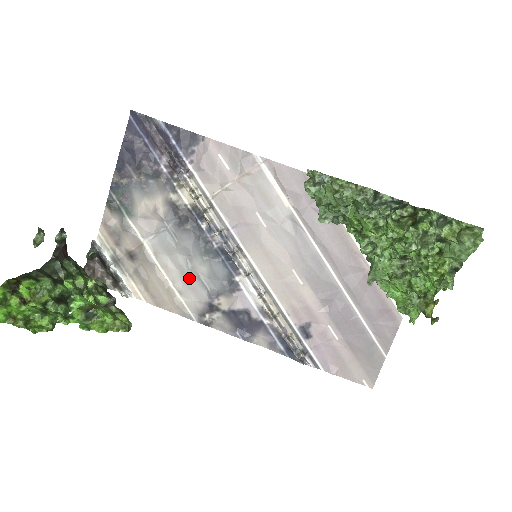
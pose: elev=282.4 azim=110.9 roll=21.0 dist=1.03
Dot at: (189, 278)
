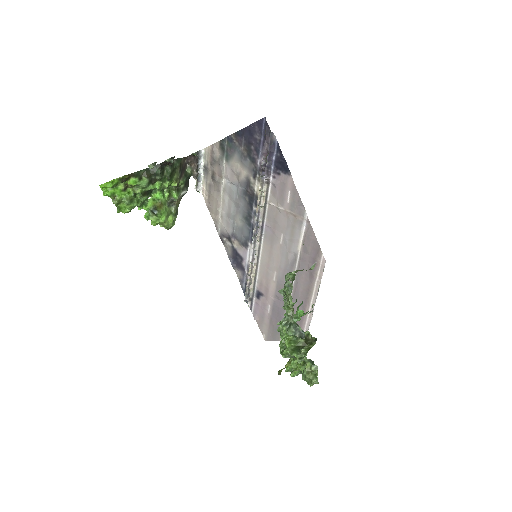
Dot at: (230, 217)
